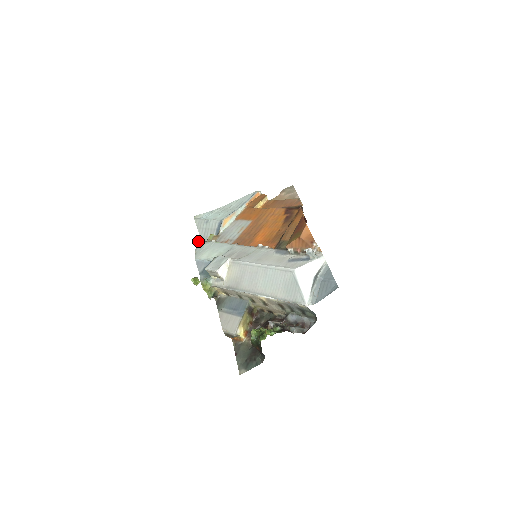
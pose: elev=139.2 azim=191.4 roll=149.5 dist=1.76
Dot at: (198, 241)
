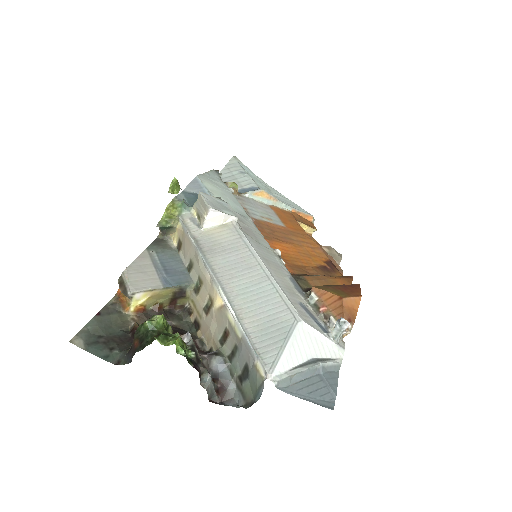
Dot at: (216, 171)
